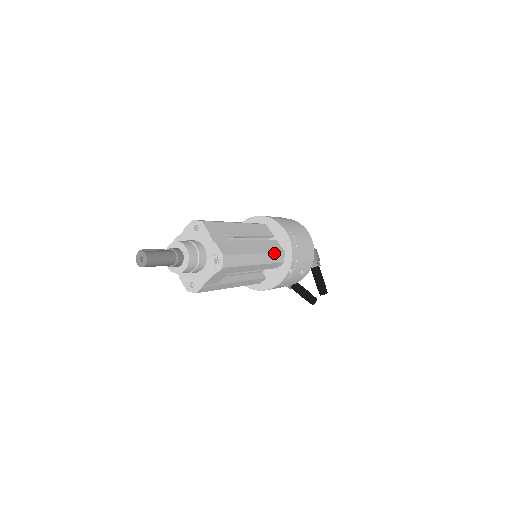
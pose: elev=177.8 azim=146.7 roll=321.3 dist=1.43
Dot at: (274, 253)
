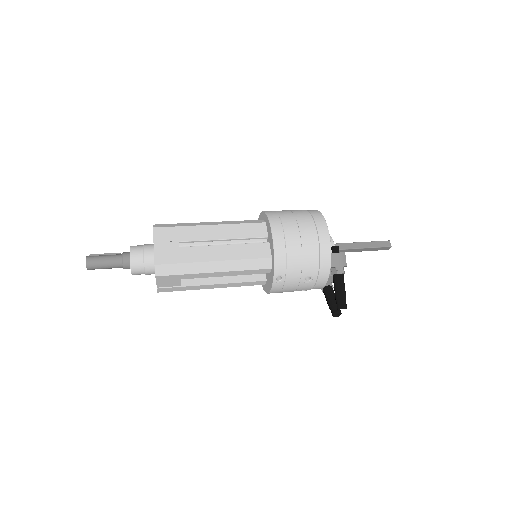
Dot at: (249, 259)
